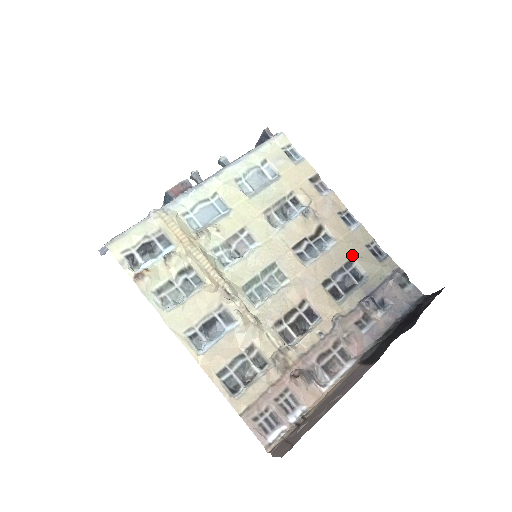
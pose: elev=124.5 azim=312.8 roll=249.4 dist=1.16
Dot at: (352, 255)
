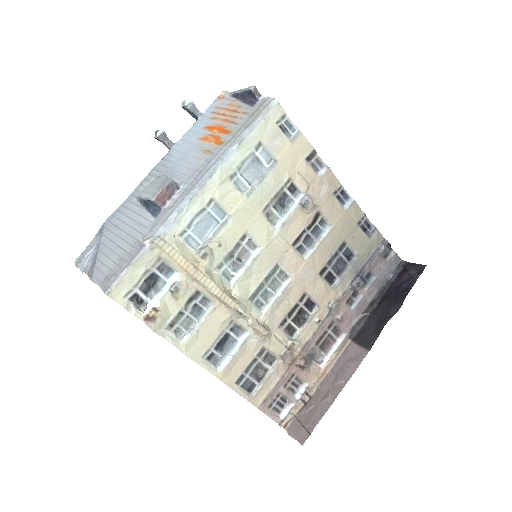
Dot at: (346, 237)
